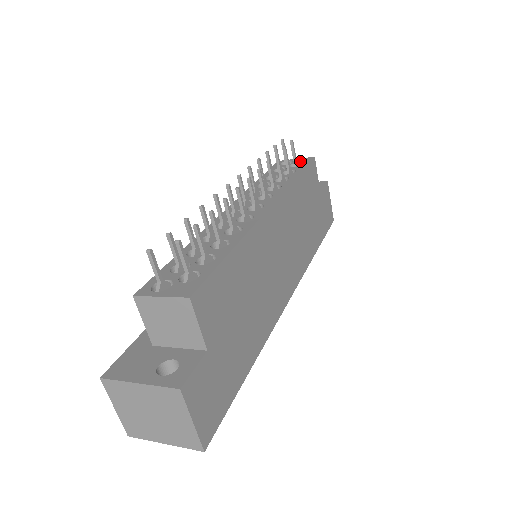
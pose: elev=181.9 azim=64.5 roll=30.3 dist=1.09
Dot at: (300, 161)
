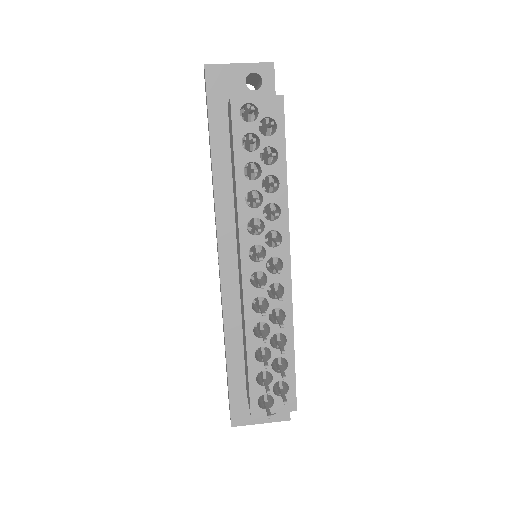
Dot at: (269, 112)
